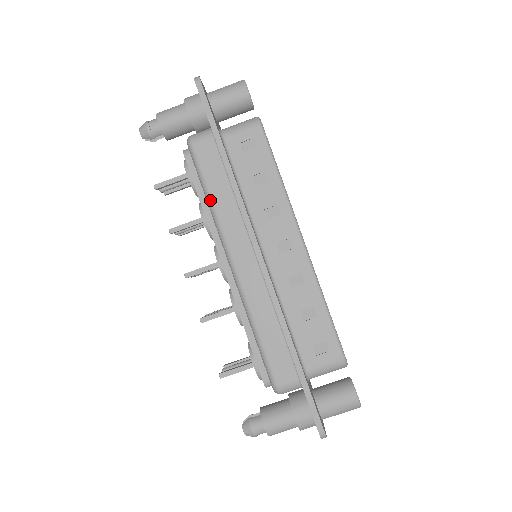
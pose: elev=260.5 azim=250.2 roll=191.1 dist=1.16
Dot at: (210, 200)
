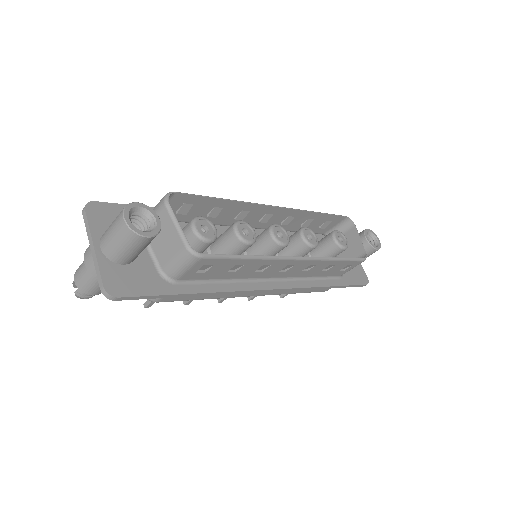
Dot at: occluded
